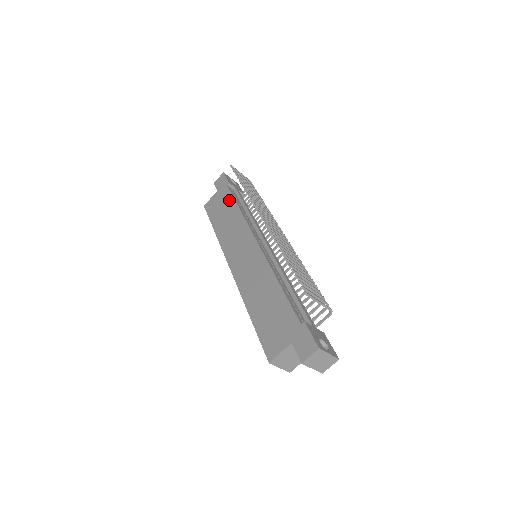
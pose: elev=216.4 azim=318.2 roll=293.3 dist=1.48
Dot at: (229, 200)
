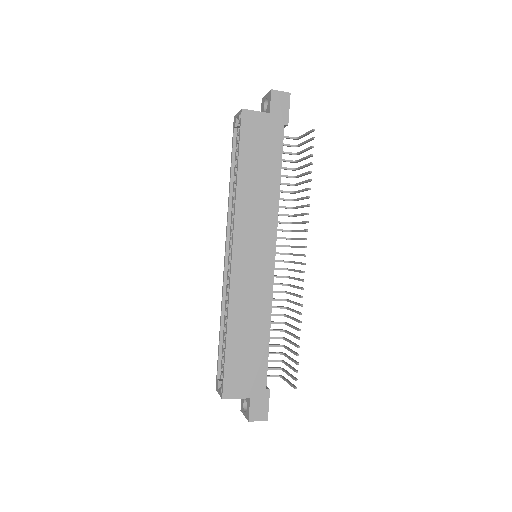
Dot at: (276, 155)
